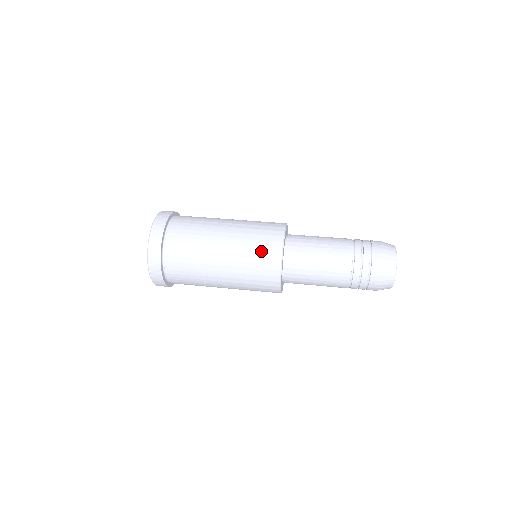
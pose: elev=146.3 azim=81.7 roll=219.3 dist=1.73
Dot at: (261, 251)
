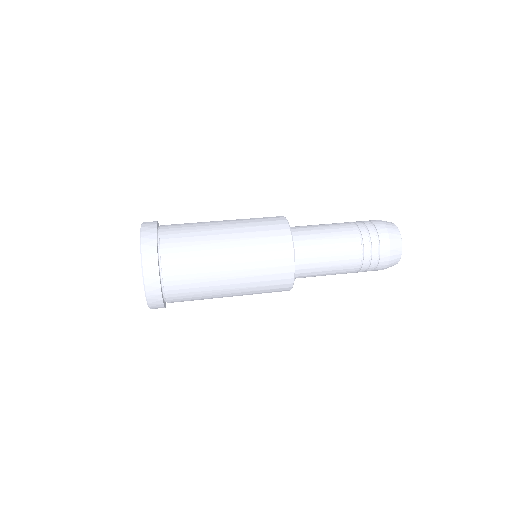
Dot at: (267, 228)
